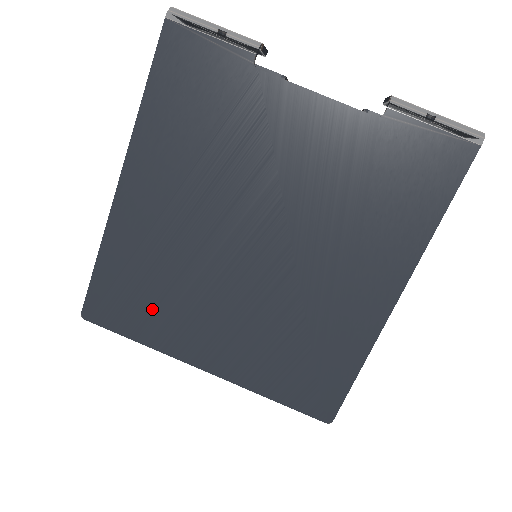
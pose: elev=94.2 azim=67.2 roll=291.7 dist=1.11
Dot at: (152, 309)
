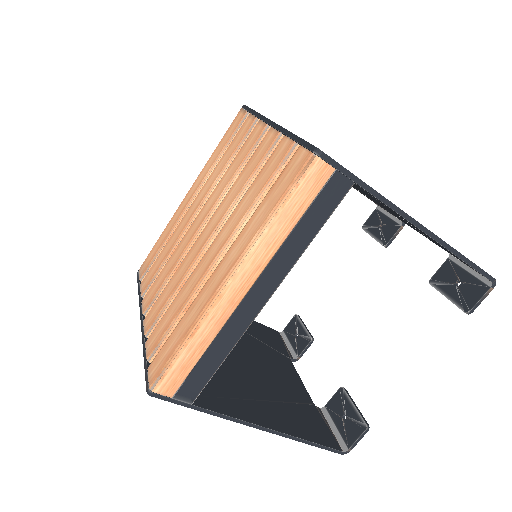
Dot at: occluded
